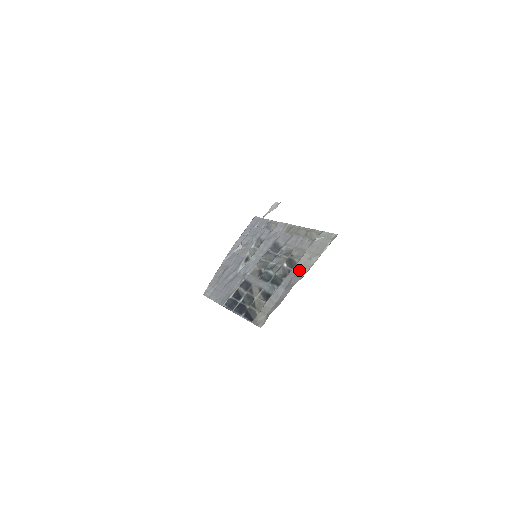
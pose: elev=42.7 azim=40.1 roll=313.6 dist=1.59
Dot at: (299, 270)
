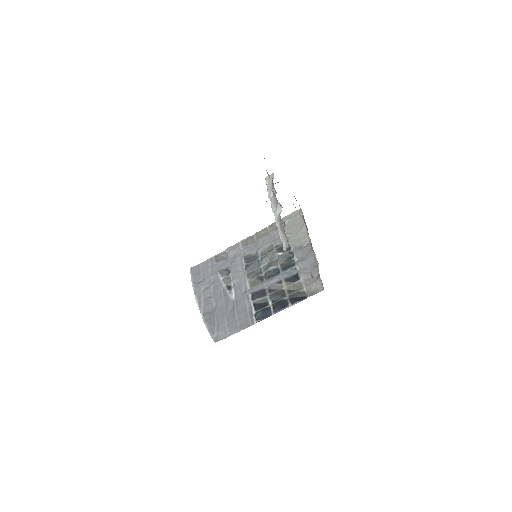
Dot at: (300, 244)
